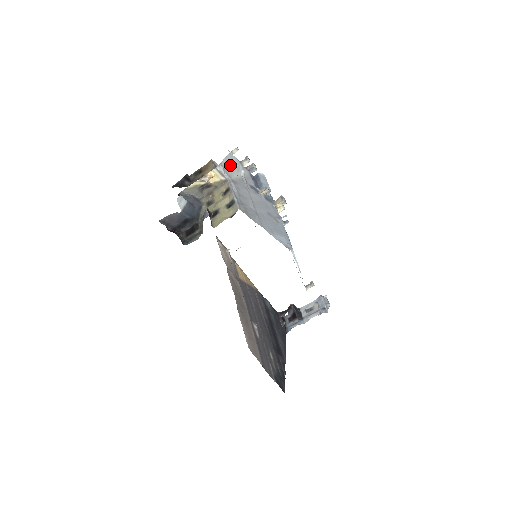
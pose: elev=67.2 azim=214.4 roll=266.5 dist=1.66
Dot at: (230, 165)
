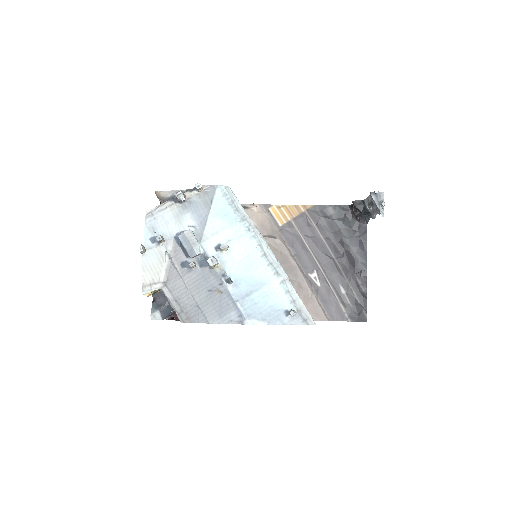
Dot at: (152, 268)
